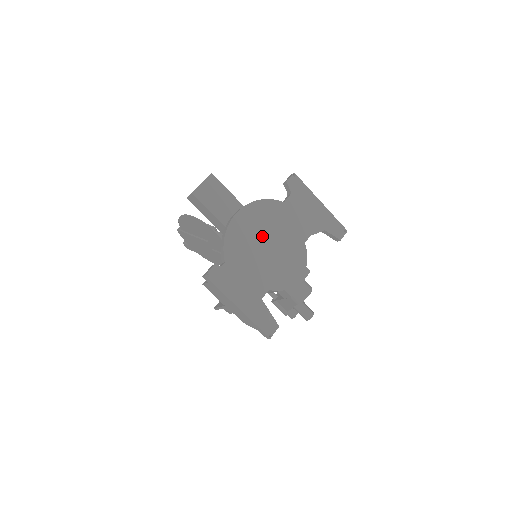
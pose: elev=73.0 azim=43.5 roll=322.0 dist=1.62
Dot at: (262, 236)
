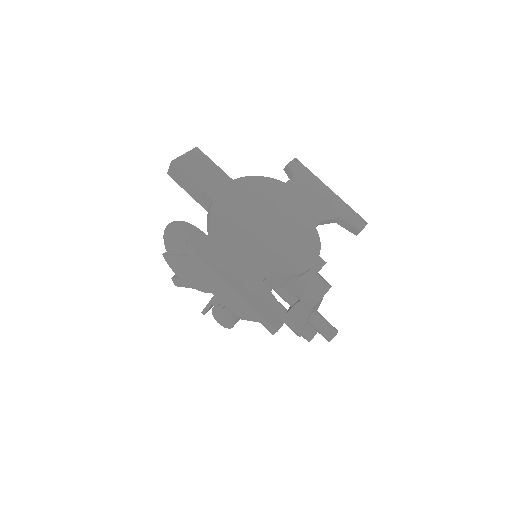
Dot at: (260, 212)
